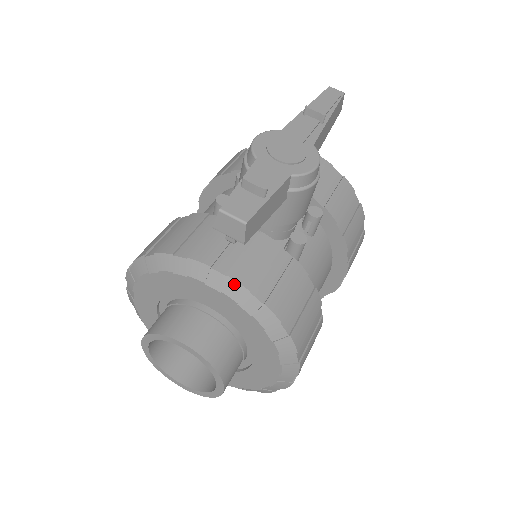
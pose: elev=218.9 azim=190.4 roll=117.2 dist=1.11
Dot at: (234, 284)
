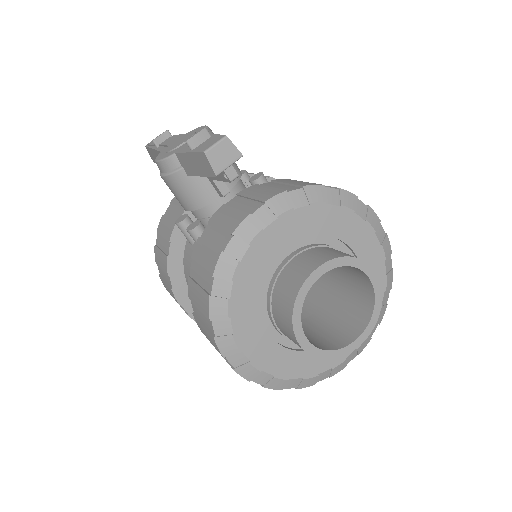
Dot at: (274, 201)
